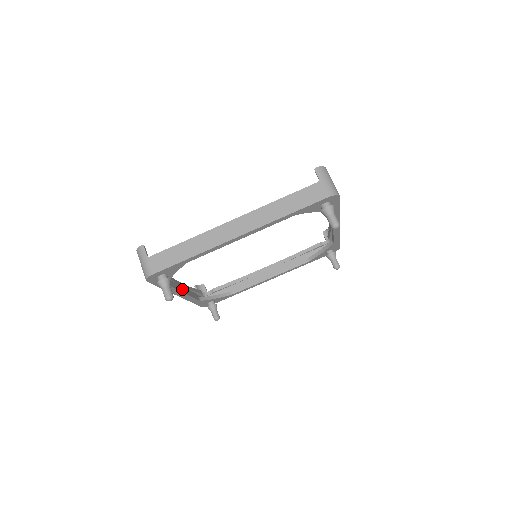
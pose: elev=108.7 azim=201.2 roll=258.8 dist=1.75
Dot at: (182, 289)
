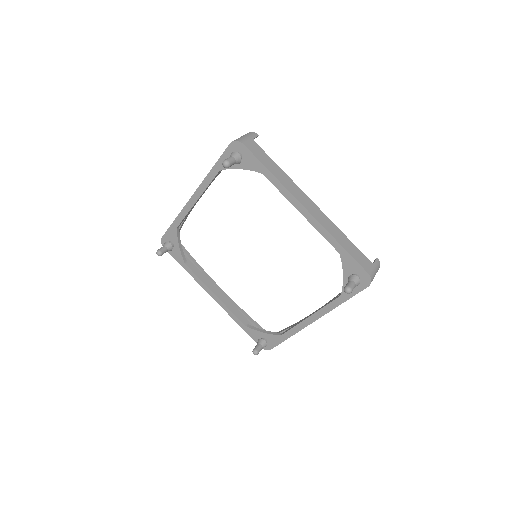
Dot at: (214, 289)
